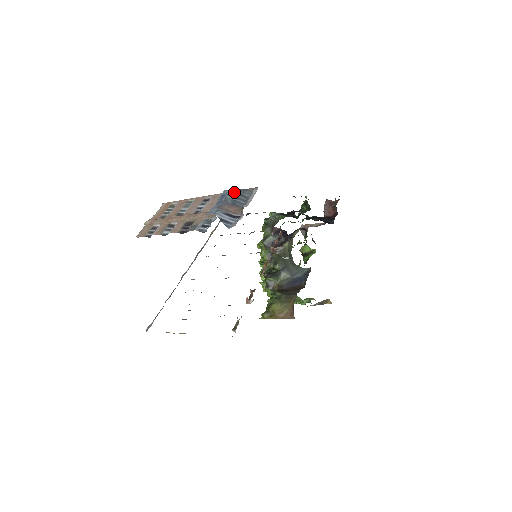
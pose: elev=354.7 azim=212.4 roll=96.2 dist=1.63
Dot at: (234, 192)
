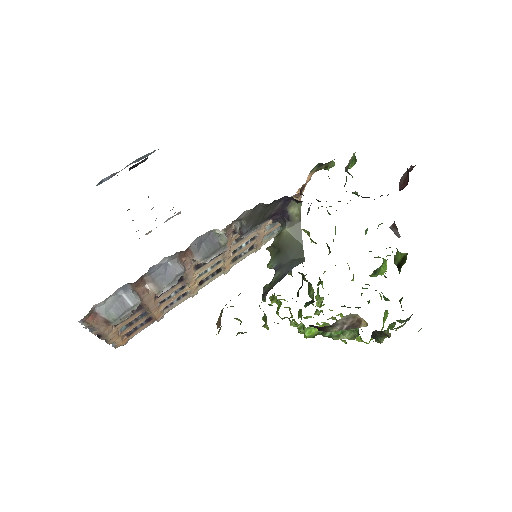
Dot at: (144, 156)
